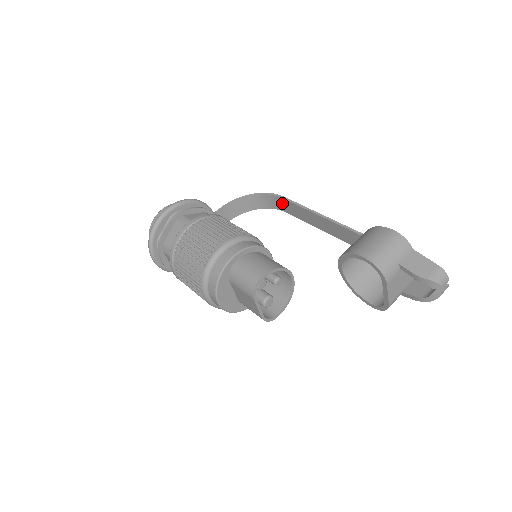
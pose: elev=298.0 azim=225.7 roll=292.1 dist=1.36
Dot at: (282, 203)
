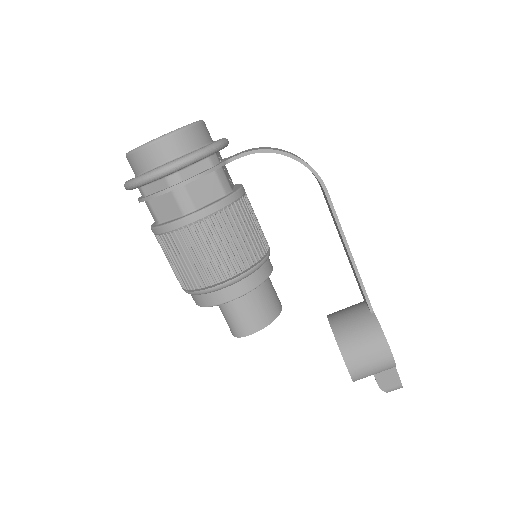
Dot at: occluded
